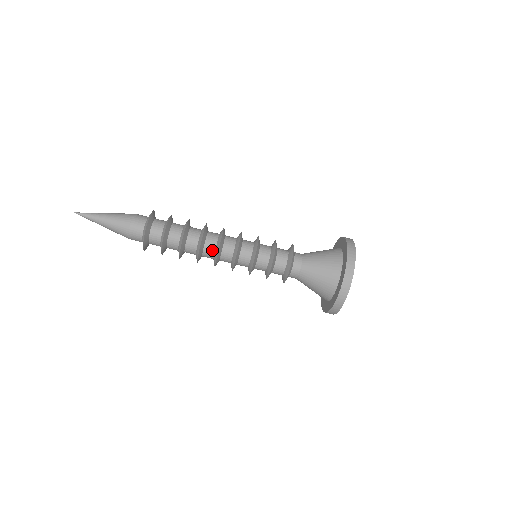
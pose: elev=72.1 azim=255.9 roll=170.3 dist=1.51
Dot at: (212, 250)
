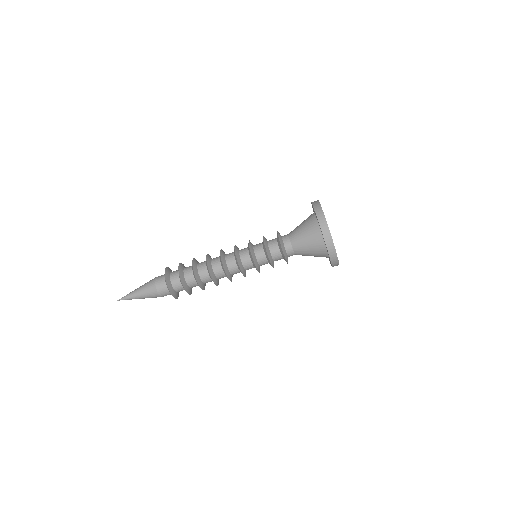
Dot at: (218, 265)
